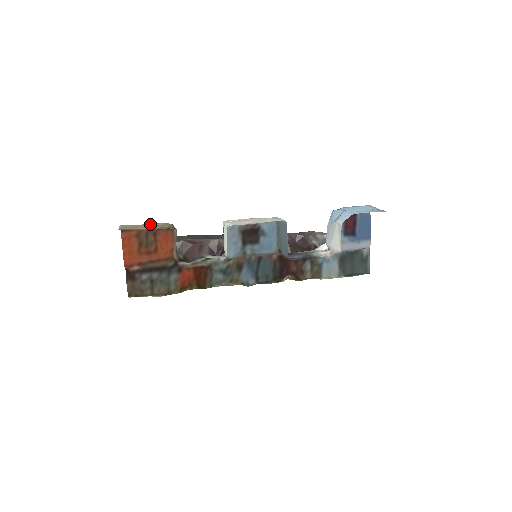
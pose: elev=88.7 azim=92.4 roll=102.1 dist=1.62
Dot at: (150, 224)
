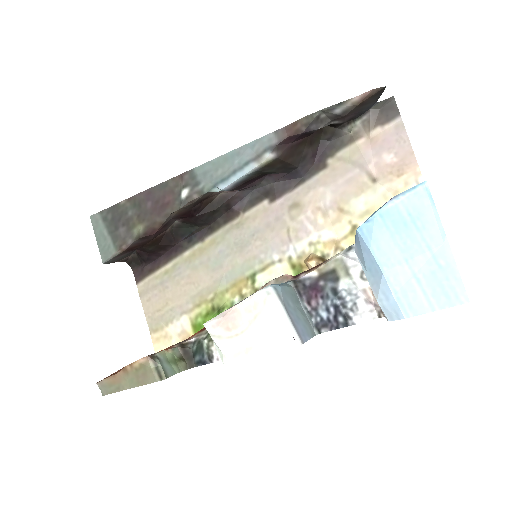
Dot at: (124, 368)
